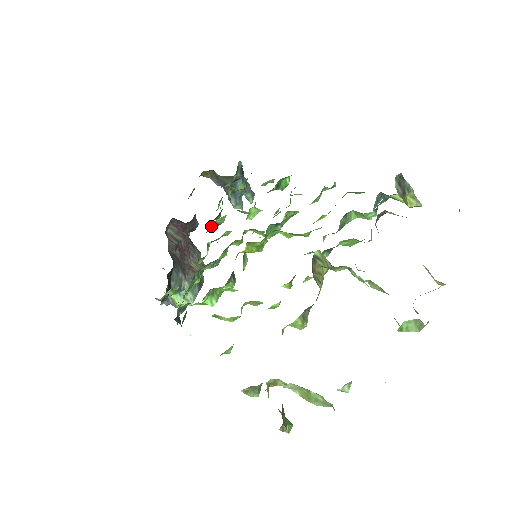
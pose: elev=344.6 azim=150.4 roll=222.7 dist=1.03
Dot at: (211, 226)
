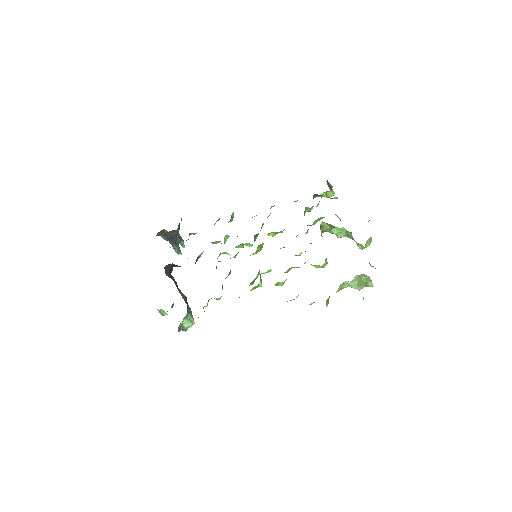
Dot at: (196, 260)
